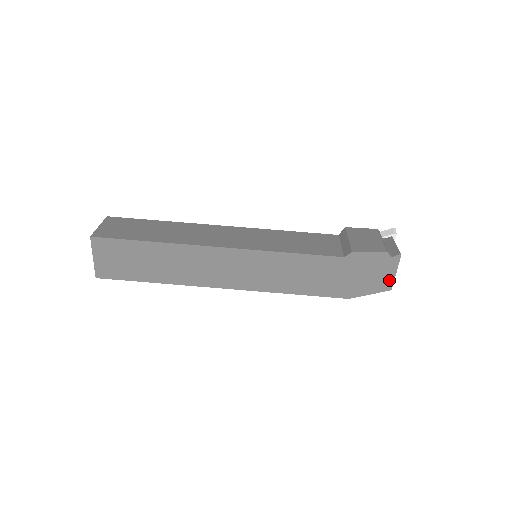
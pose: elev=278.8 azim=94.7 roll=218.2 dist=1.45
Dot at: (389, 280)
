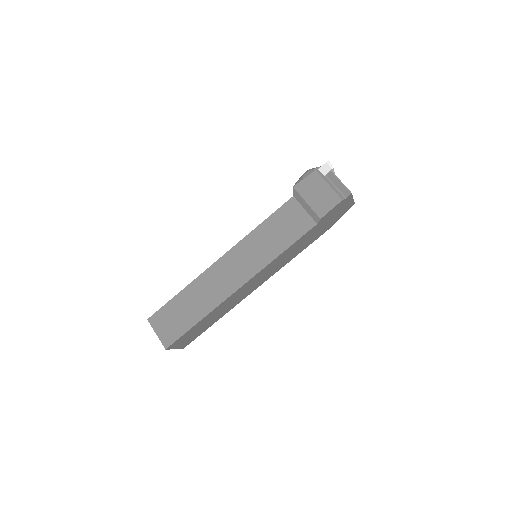
Dot at: (351, 203)
